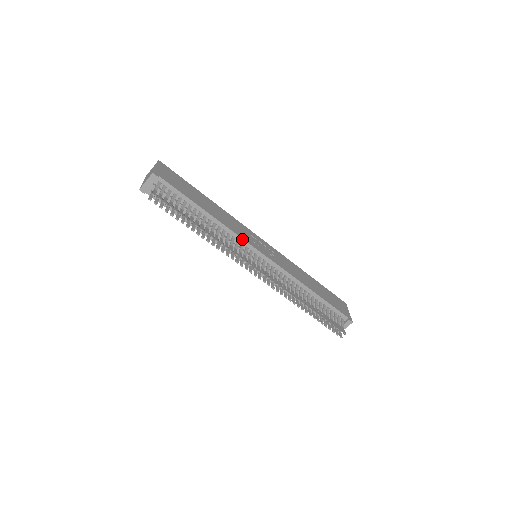
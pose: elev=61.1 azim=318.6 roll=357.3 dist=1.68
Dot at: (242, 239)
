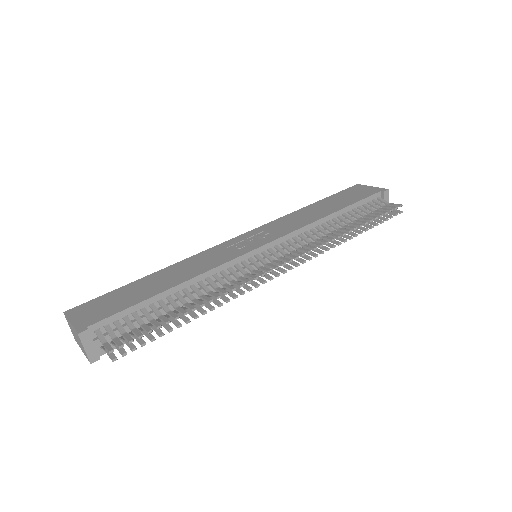
Dot at: (230, 262)
